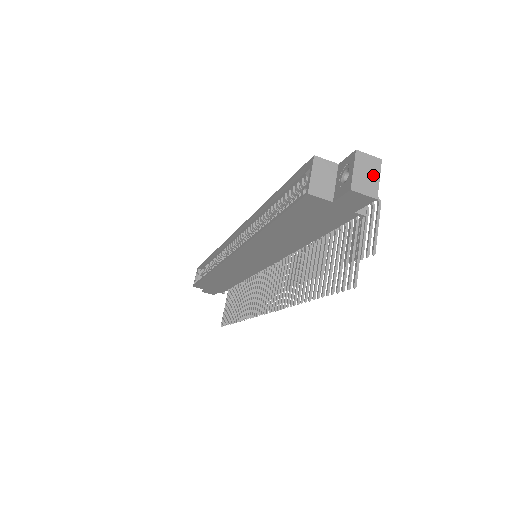
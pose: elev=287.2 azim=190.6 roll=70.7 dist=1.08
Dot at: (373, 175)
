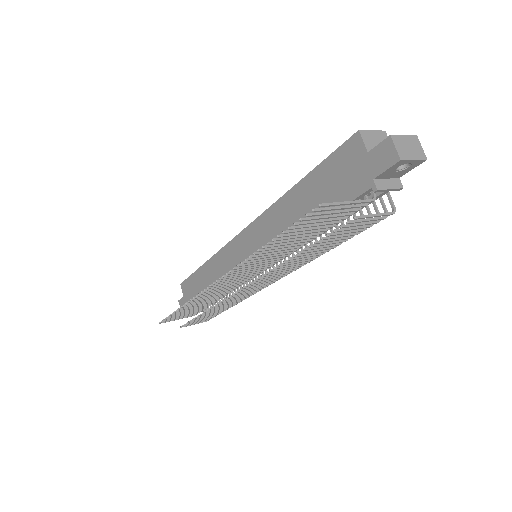
Dot at: (413, 153)
